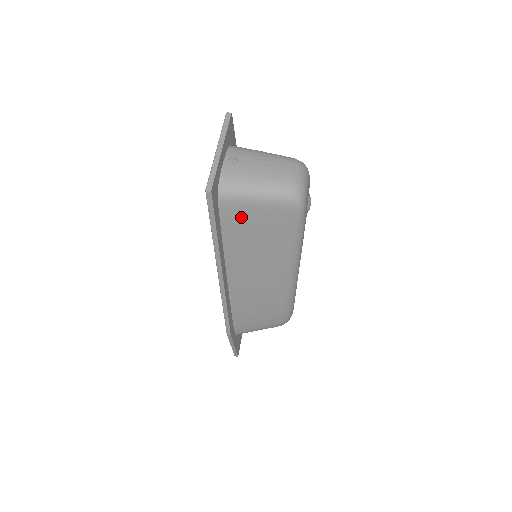
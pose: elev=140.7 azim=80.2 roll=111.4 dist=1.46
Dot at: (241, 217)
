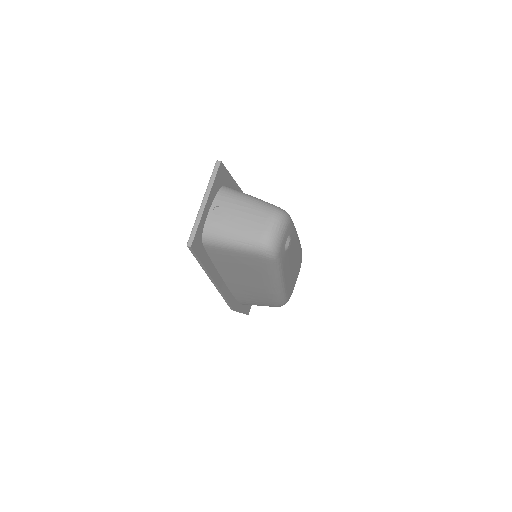
Dot at: (224, 255)
